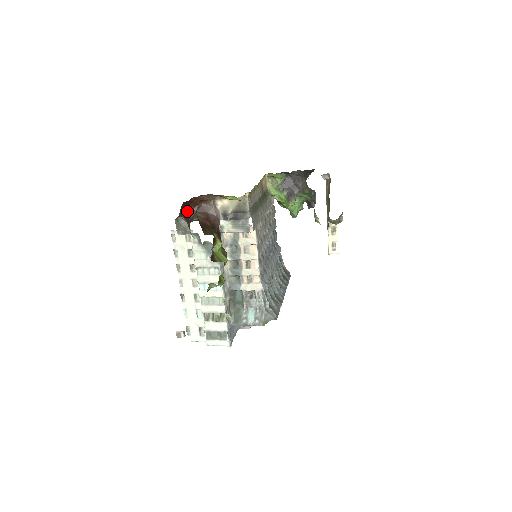
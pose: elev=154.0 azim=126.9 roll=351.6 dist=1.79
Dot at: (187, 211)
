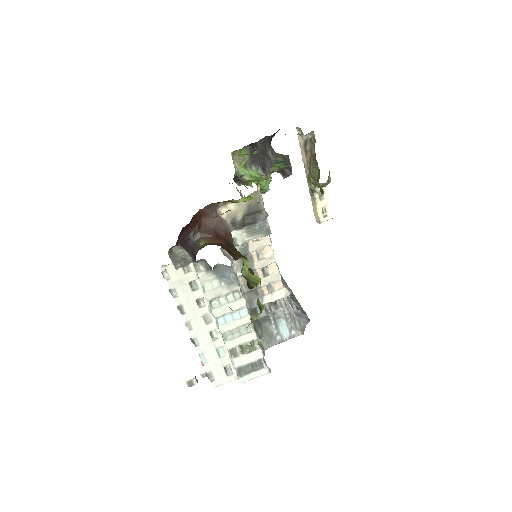
Dot at: (186, 236)
